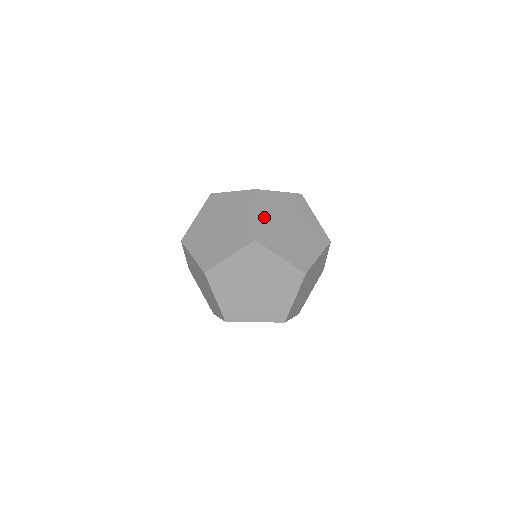
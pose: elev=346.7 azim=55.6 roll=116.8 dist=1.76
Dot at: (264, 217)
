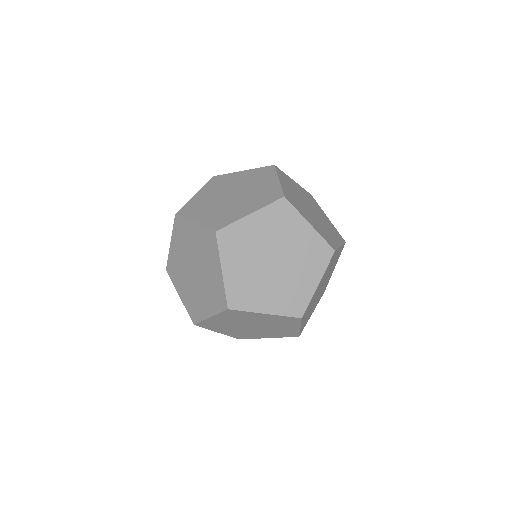
Dot at: (287, 187)
